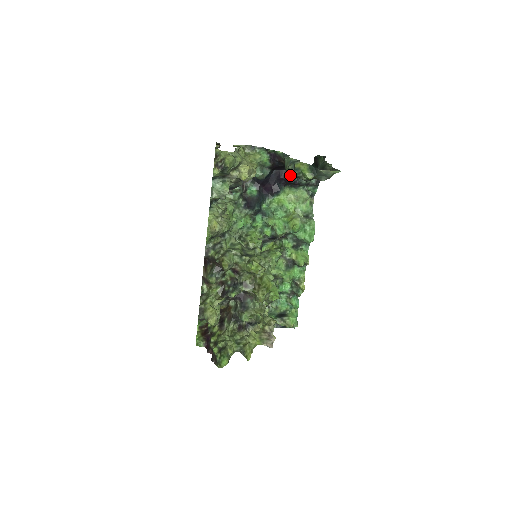
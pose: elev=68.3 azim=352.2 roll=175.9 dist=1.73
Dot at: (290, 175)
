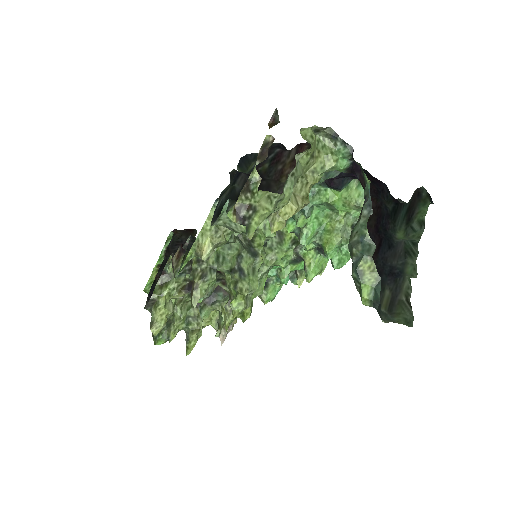
Dot at: occluded
